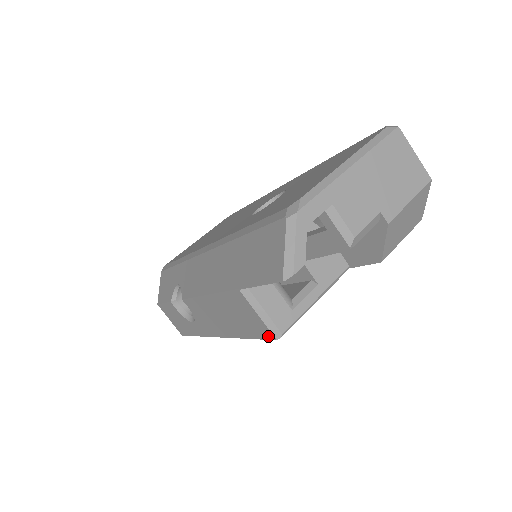
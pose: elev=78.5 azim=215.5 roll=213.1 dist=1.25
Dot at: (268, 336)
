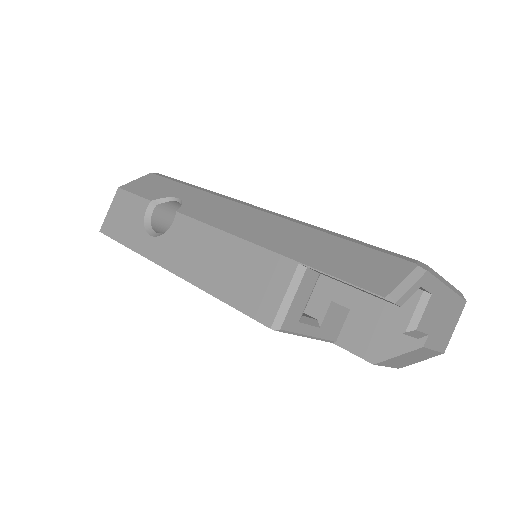
Dot at: (263, 318)
